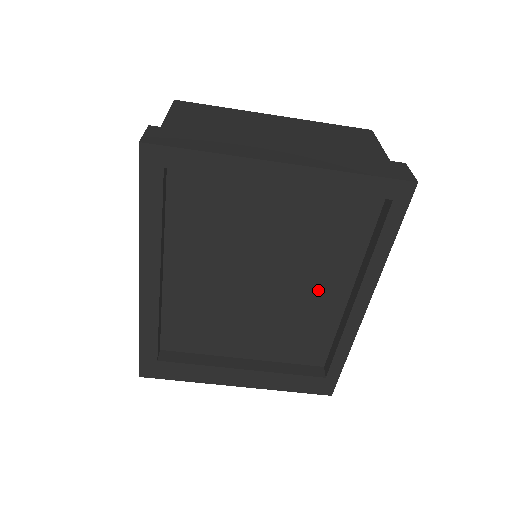
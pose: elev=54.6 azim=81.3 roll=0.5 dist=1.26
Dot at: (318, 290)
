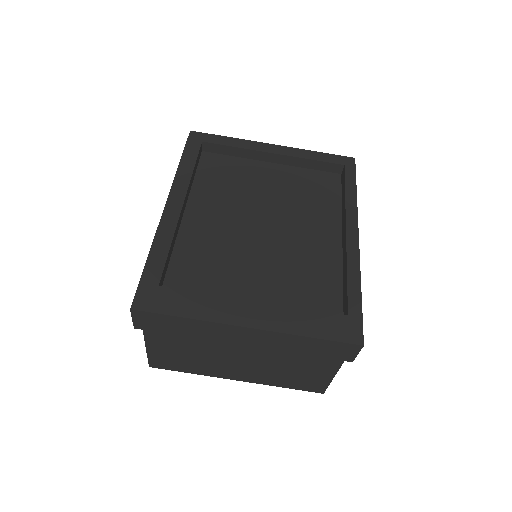
Dot at: (314, 236)
